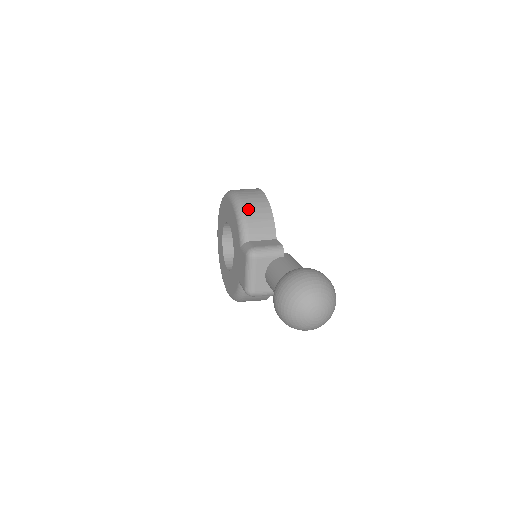
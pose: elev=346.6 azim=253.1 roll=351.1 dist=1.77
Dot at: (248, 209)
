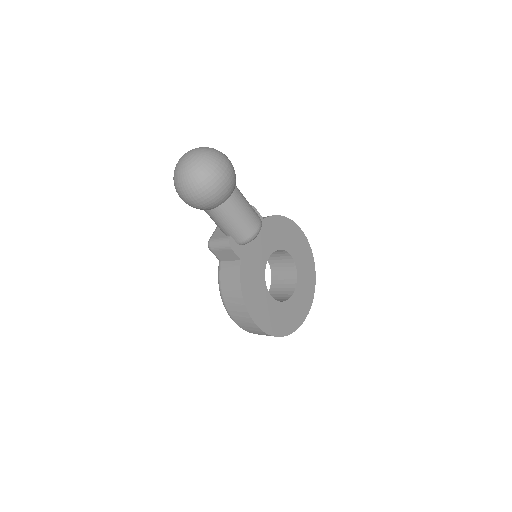
Dot at: occluded
